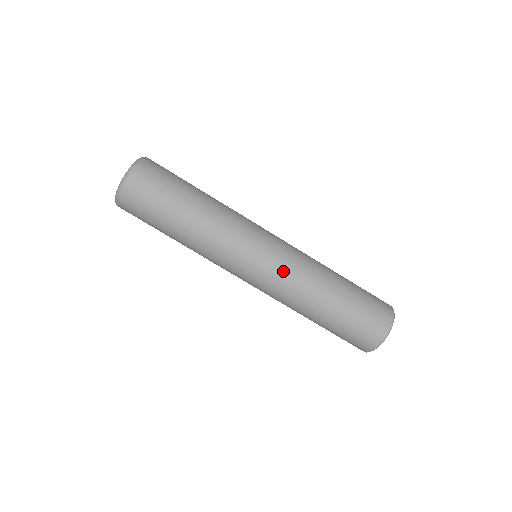
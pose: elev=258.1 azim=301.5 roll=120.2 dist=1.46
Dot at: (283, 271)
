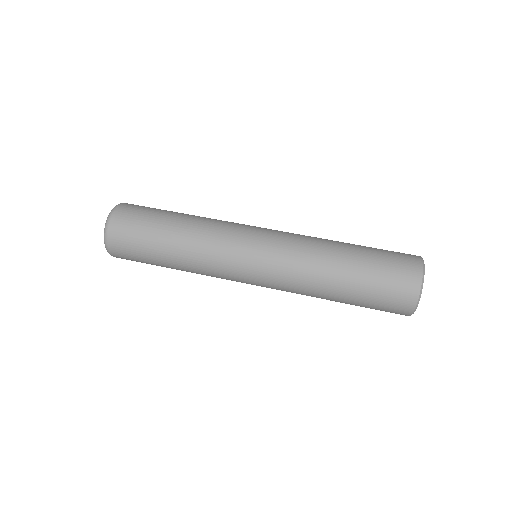
Dot at: occluded
